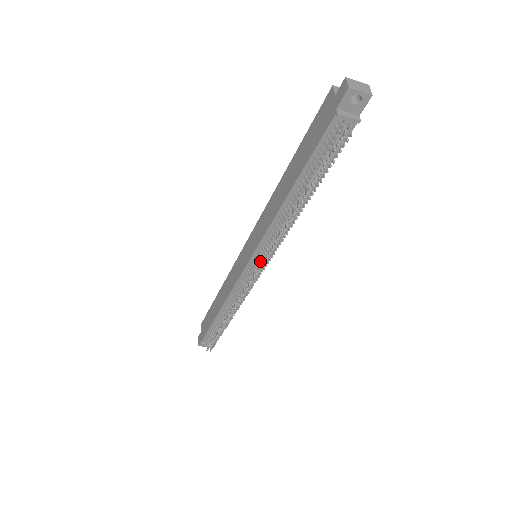
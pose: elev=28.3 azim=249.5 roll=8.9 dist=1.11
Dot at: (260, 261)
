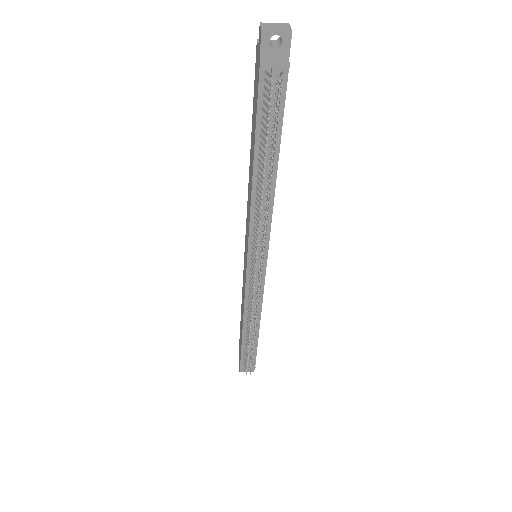
Dot at: (258, 259)
